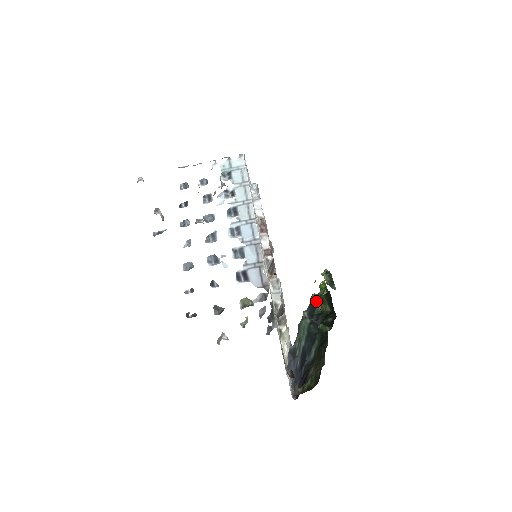
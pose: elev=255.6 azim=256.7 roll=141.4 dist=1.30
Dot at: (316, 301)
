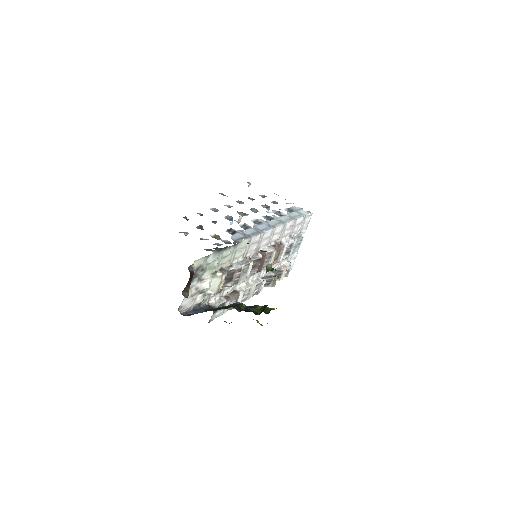
Dot at: (258, 306)
